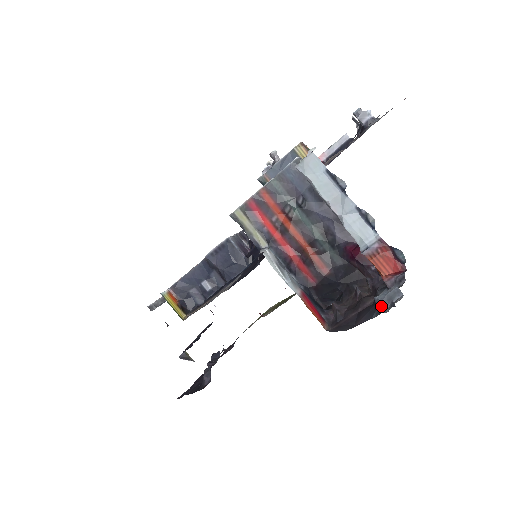
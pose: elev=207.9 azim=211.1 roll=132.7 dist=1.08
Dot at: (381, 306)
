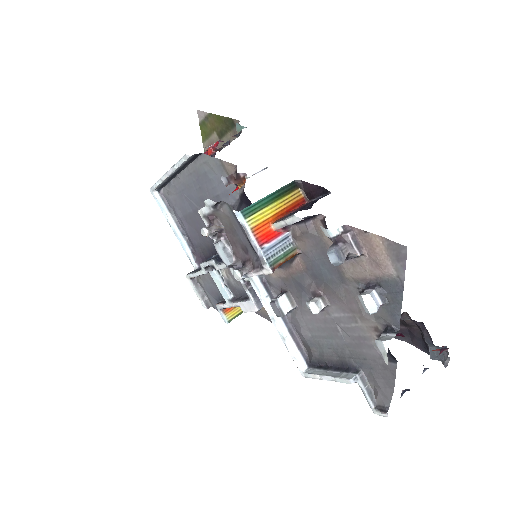
Dot at: (435, 358)
